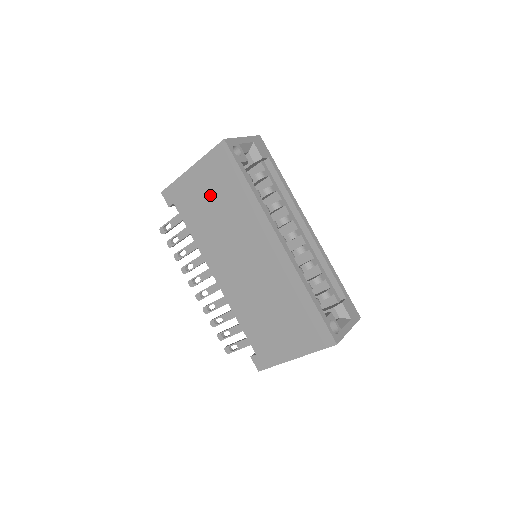
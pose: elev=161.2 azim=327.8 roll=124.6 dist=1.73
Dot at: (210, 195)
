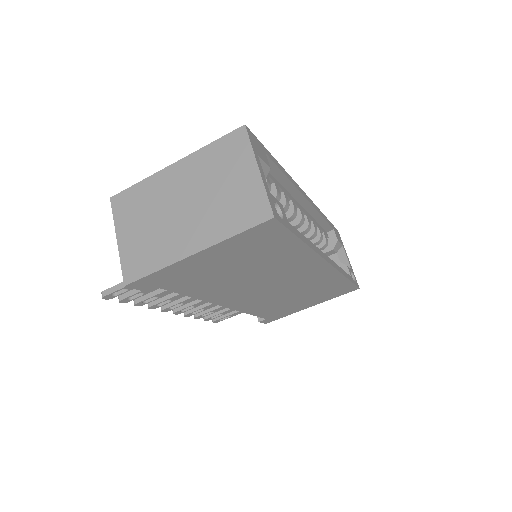
Dot at: (231, 264)
